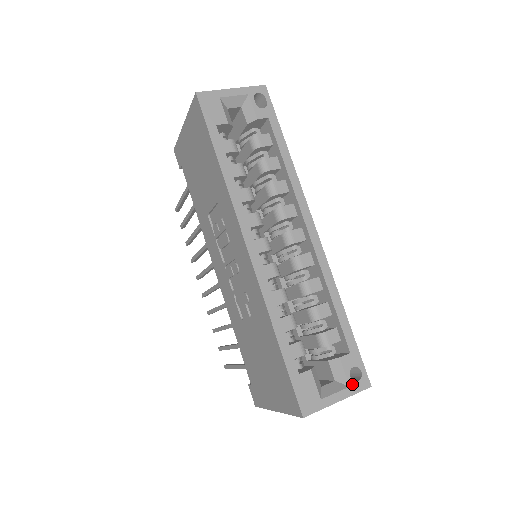
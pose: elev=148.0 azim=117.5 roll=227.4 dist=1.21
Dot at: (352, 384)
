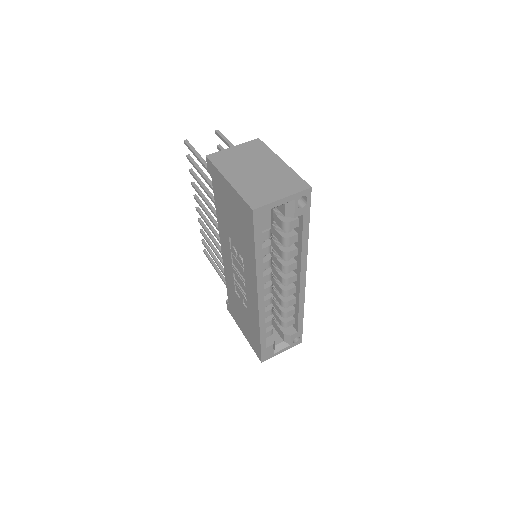
Dot at: (292, 344)
